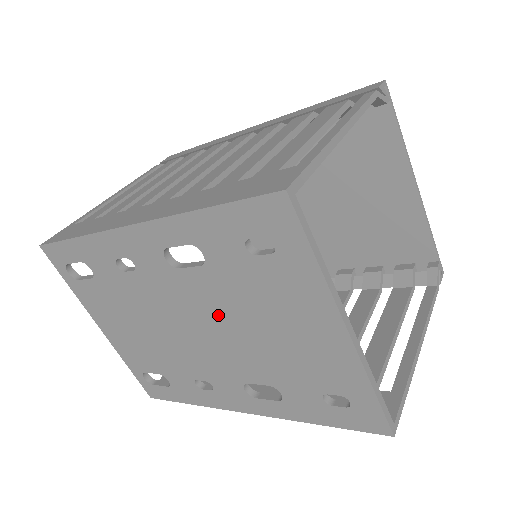
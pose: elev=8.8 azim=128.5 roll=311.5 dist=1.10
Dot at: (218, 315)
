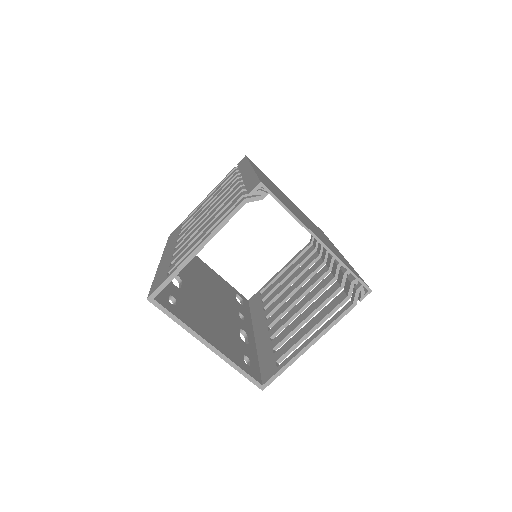
Dot at: occluded
